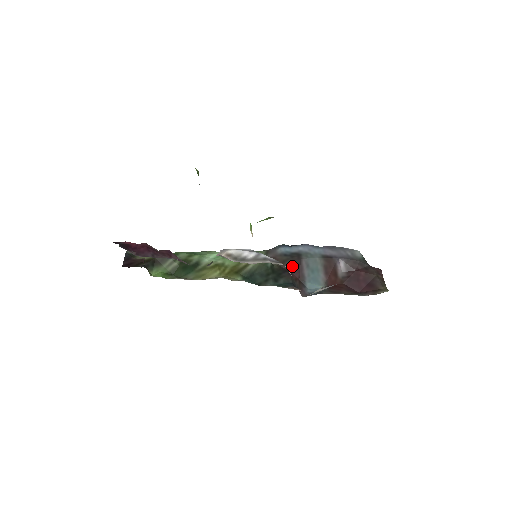
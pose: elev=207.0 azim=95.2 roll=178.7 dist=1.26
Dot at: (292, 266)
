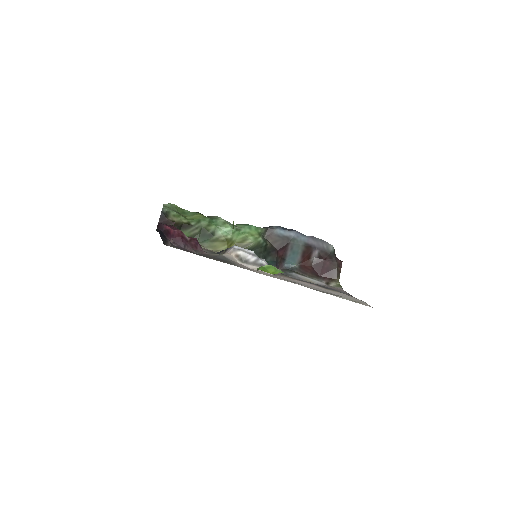
Dot at: (280, 247)
